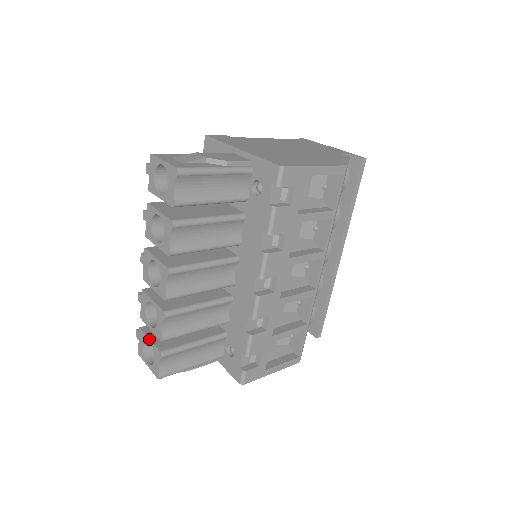
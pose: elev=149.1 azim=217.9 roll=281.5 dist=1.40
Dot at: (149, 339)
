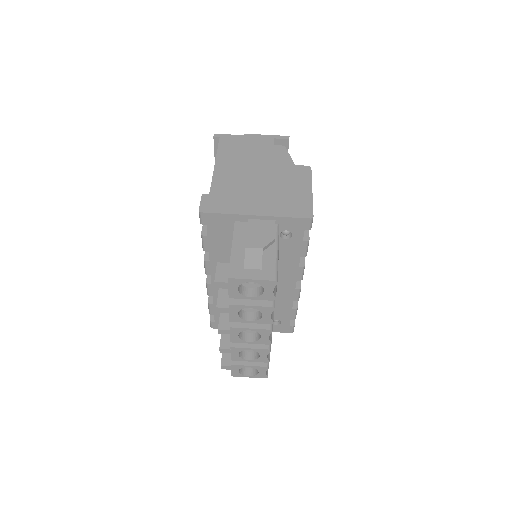
Dot at: (249, 366)
